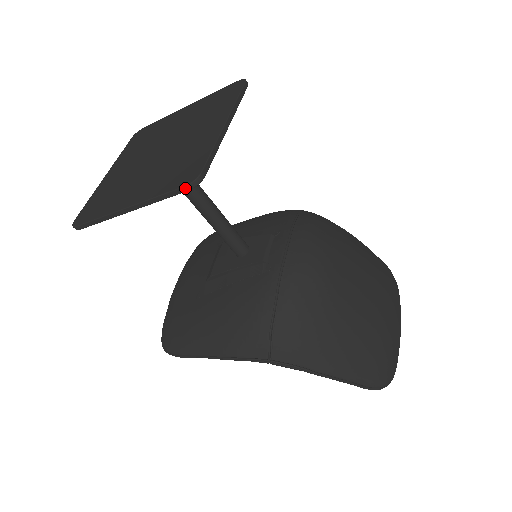
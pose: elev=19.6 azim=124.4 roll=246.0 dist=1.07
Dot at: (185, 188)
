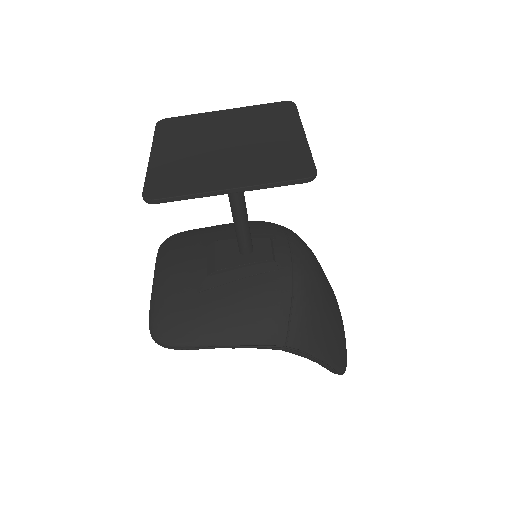
Dot at: (304, 180)
